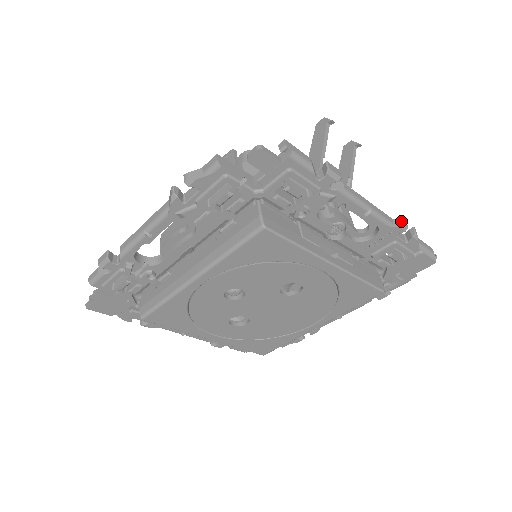
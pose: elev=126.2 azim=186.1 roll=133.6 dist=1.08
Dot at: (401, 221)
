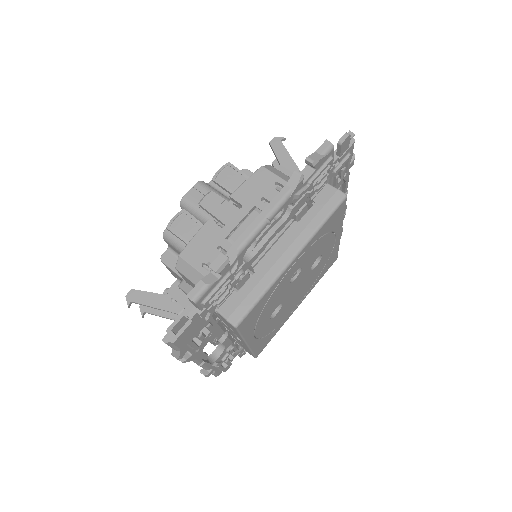
Dot at: occluded
